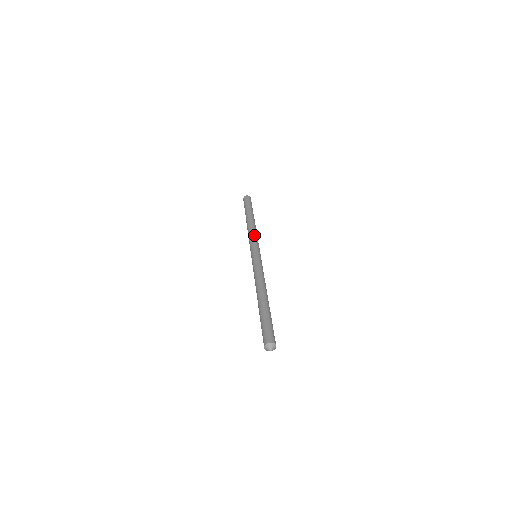
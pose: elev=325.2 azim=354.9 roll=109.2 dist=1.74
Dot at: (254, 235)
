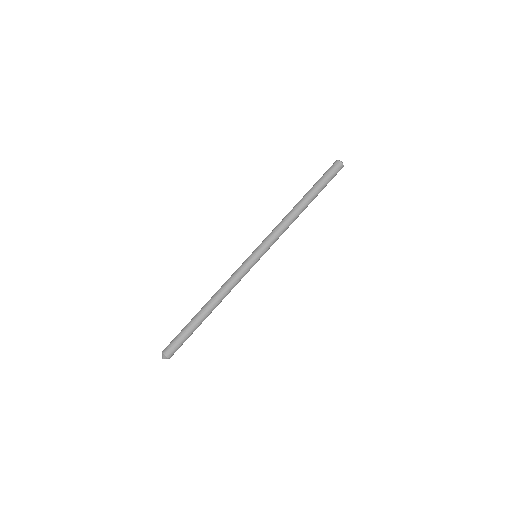
Dot at: (276, 229)
